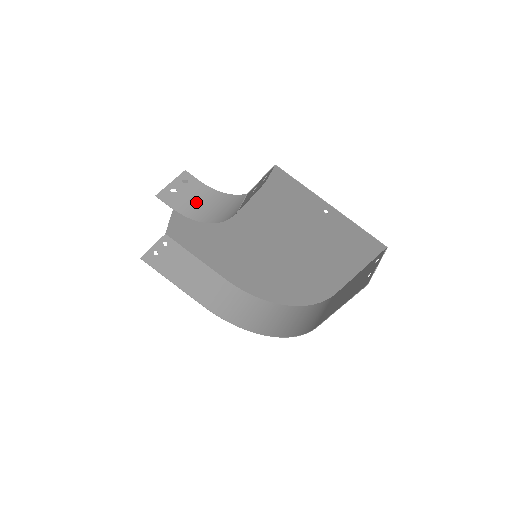
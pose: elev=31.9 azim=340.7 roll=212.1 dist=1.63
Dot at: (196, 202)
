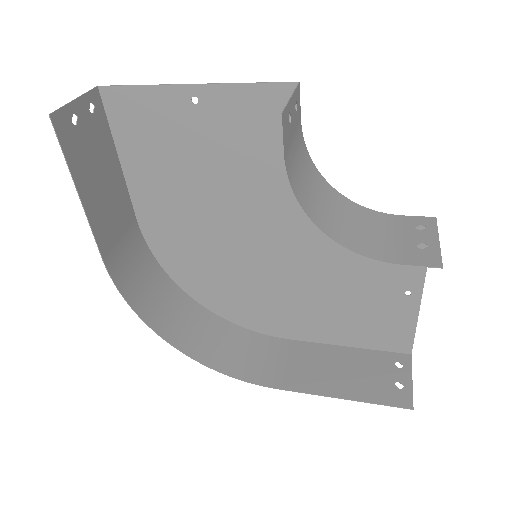
Dot at: (297, 161)
